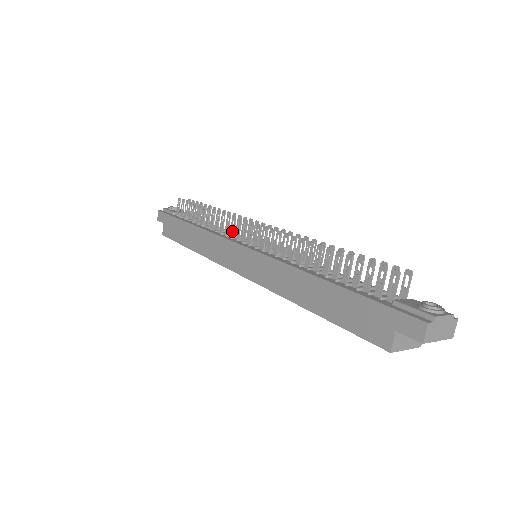
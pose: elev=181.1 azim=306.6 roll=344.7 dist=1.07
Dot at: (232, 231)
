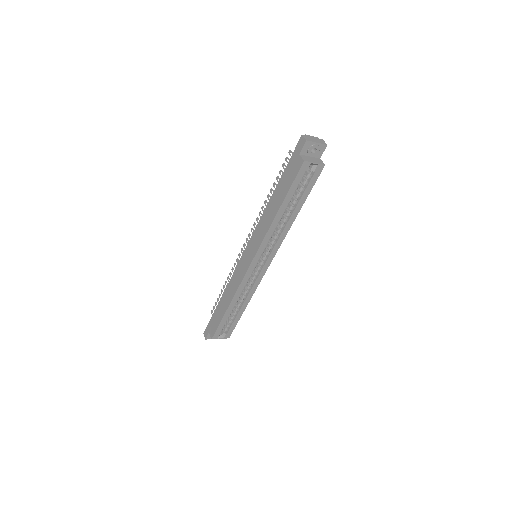
Dot at: occluded
